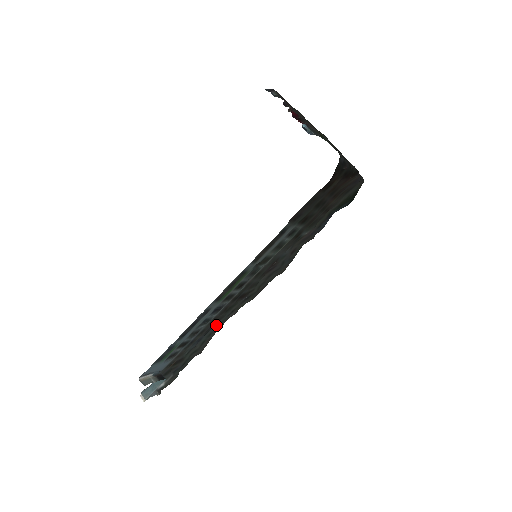
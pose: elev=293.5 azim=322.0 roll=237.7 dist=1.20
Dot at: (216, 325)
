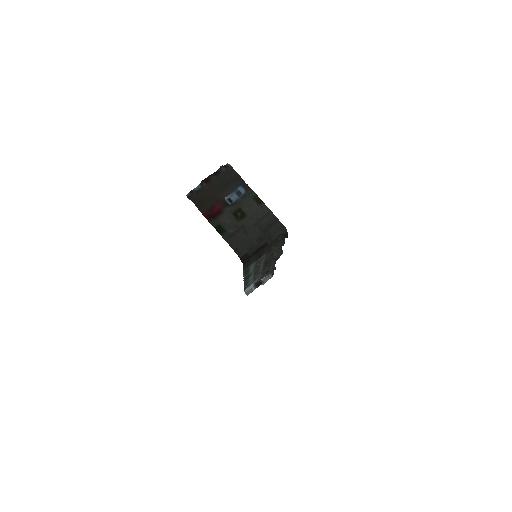
Dot at: (272, 263)
